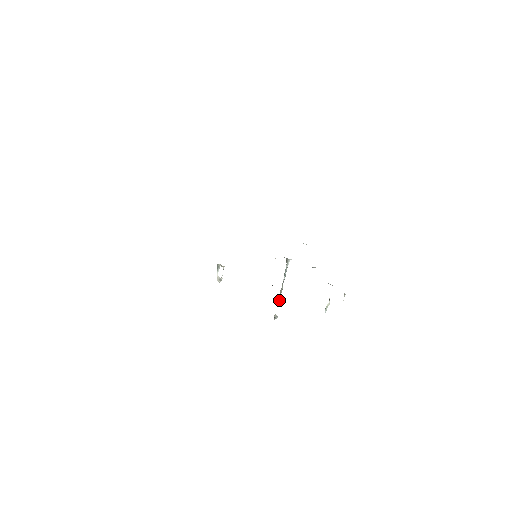
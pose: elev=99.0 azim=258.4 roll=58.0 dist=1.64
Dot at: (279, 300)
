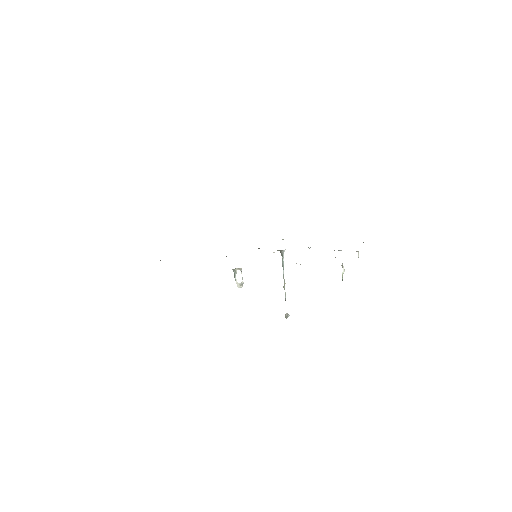
Dot at: (285, 297)
